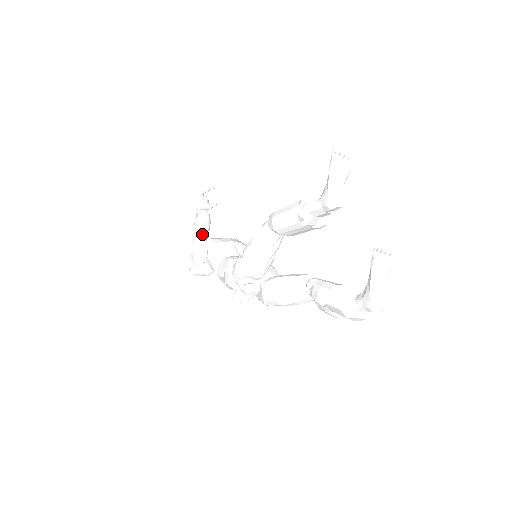
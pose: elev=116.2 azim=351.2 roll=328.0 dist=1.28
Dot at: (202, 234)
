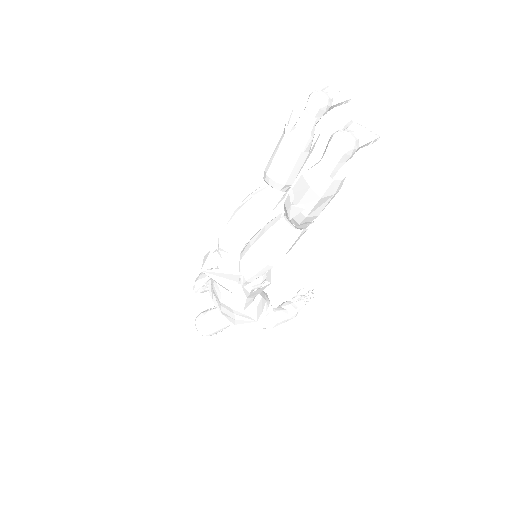
Dot at: occluded
